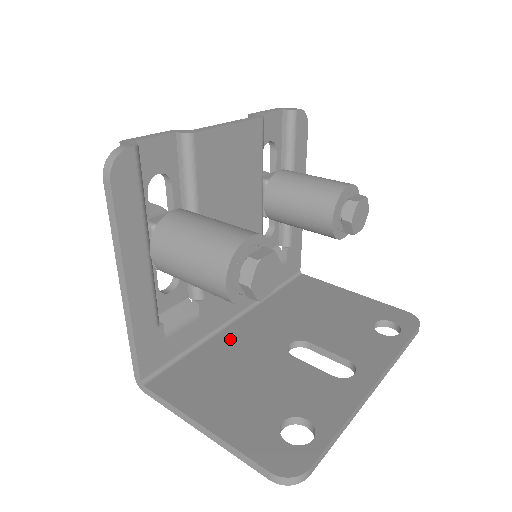
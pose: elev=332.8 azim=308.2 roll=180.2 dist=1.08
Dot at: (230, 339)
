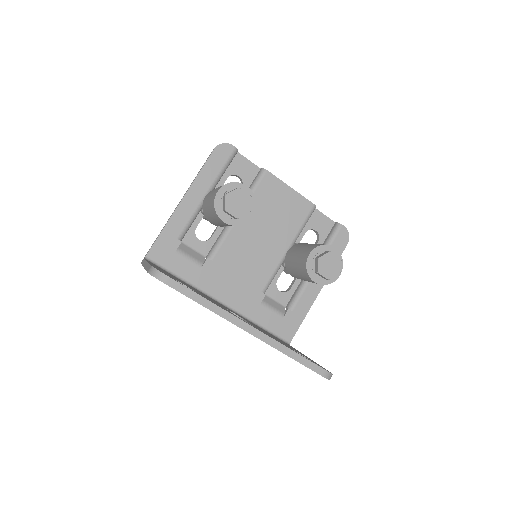
Dot at: occluded
